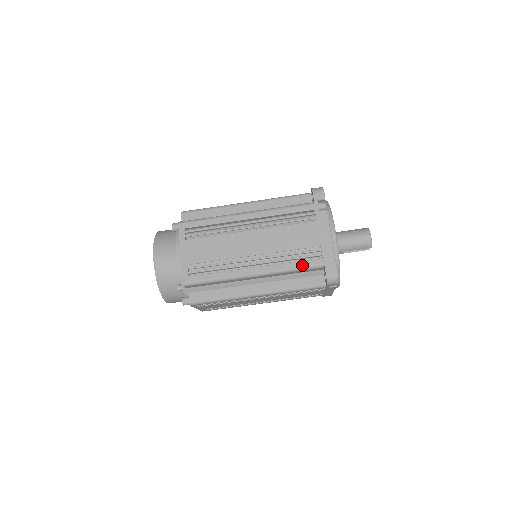
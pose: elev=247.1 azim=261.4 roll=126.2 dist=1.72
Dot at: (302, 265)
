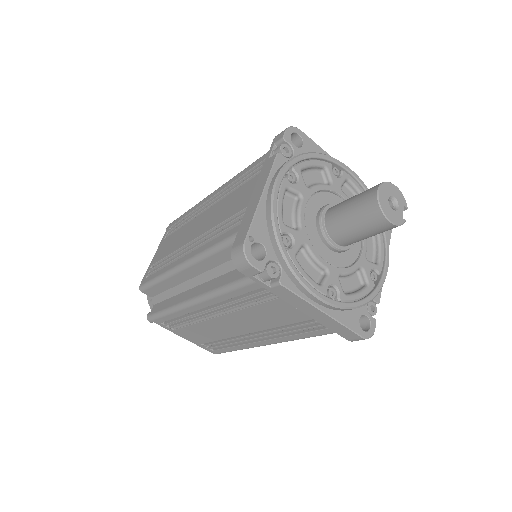
Dot at: (309, 336)
